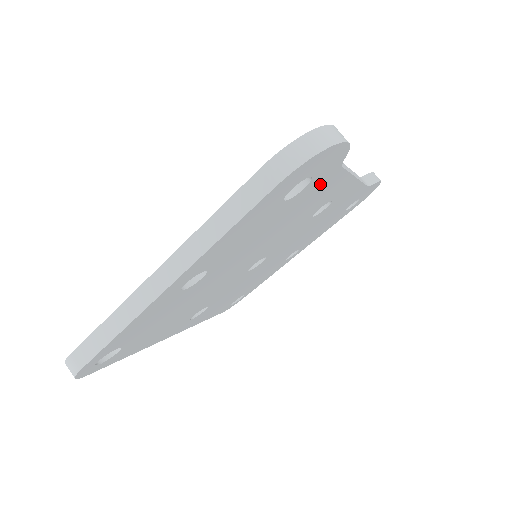
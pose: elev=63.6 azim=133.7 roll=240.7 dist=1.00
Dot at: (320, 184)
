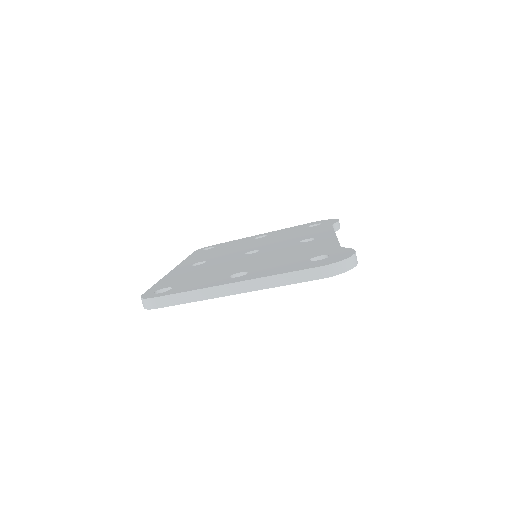
Dot at: occluded
